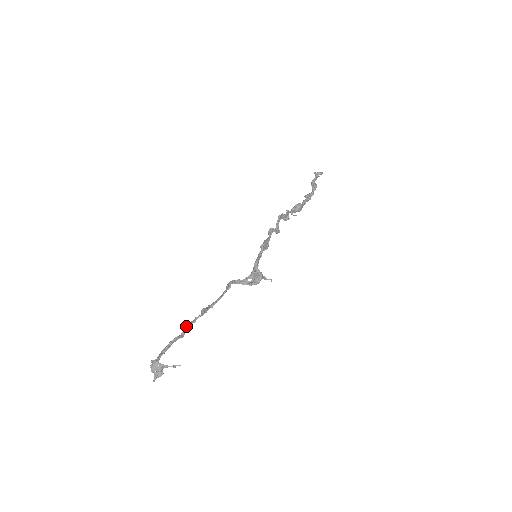
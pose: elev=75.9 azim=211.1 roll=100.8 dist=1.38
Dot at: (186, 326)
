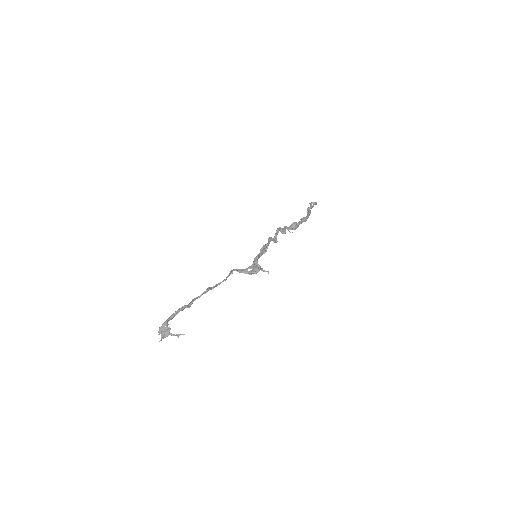
Dot at: (192, 300)
